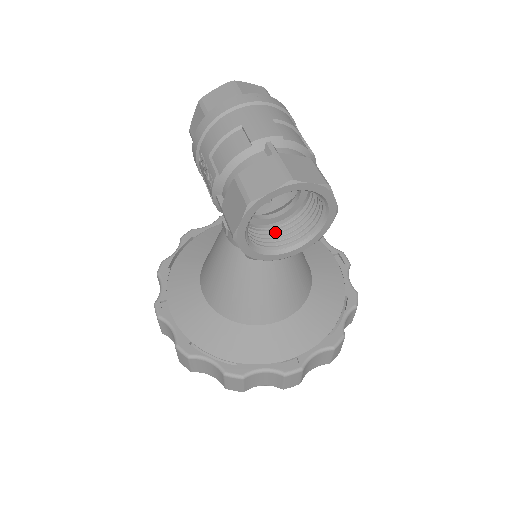
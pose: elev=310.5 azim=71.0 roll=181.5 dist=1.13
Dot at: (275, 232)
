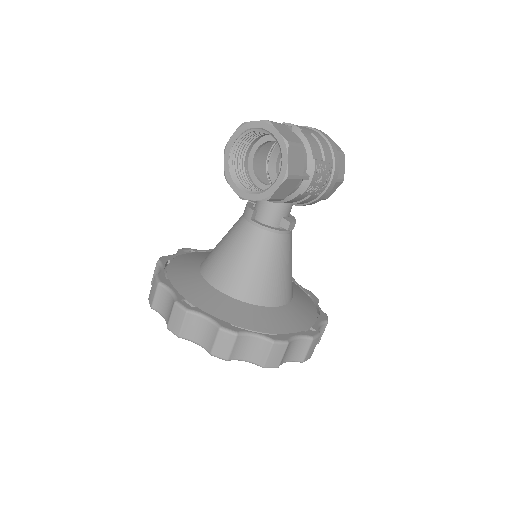
Dot at: occluded
